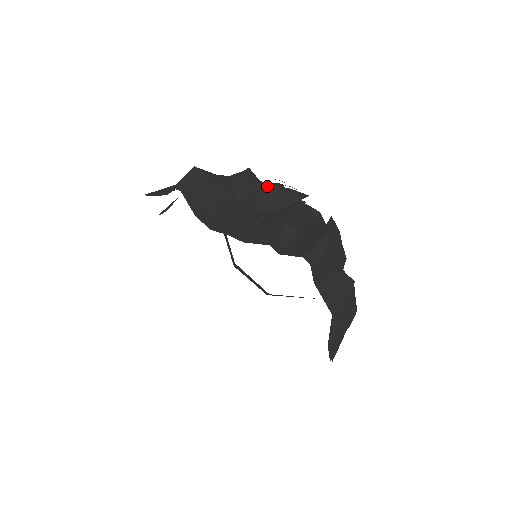
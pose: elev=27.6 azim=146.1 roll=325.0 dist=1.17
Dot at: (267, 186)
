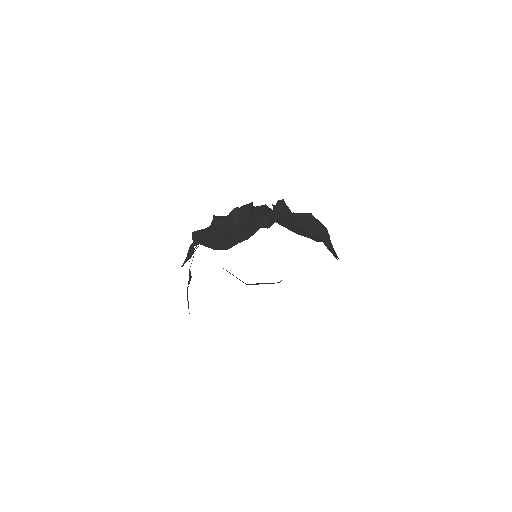
Dot at: (231, 213)
